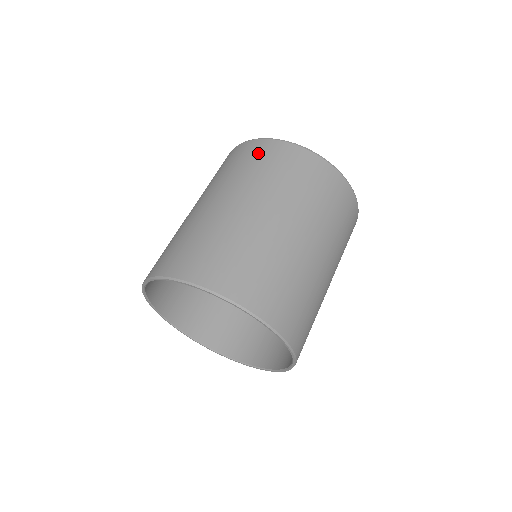
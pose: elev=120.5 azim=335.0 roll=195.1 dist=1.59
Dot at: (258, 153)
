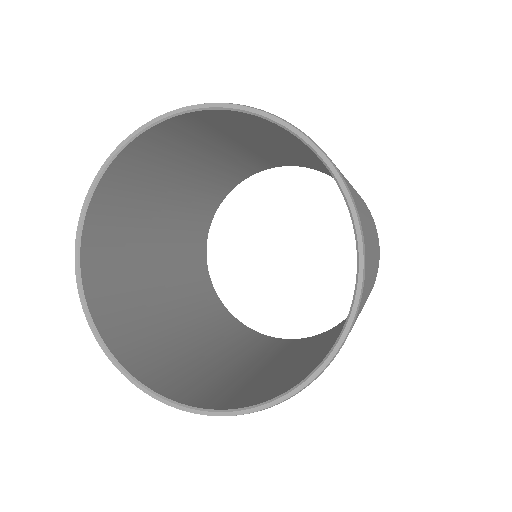
Dot at: occluded
